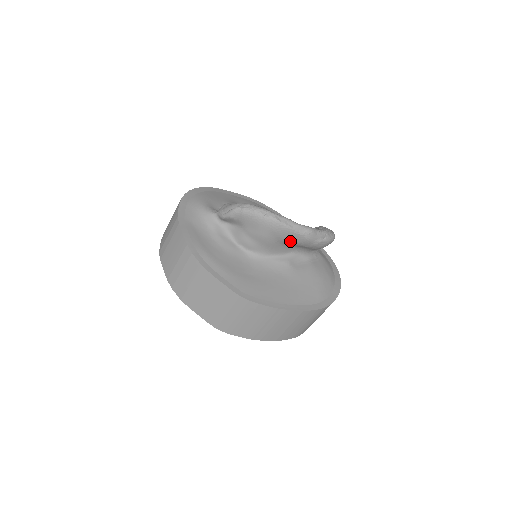
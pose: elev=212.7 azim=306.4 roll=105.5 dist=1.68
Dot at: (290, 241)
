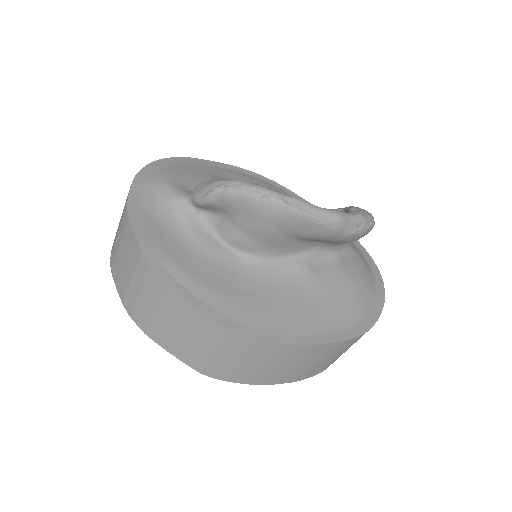
Dot at: (306, 235)
